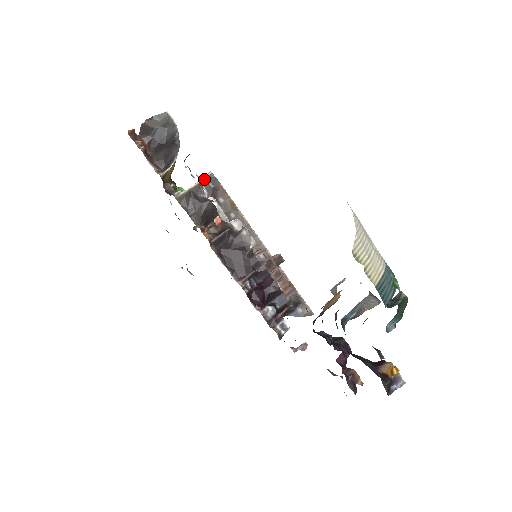
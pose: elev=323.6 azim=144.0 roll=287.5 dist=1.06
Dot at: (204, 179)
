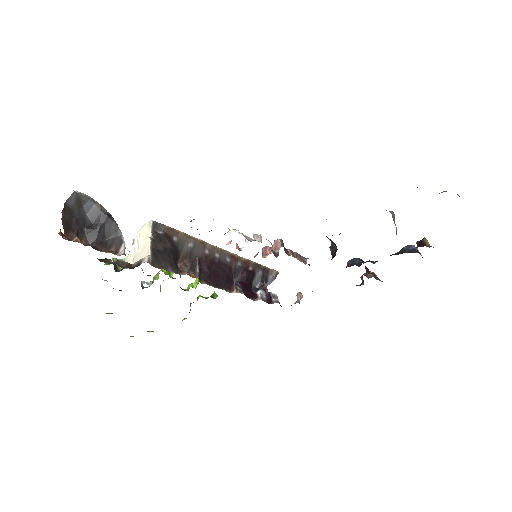
Dot at: (151, 231)
